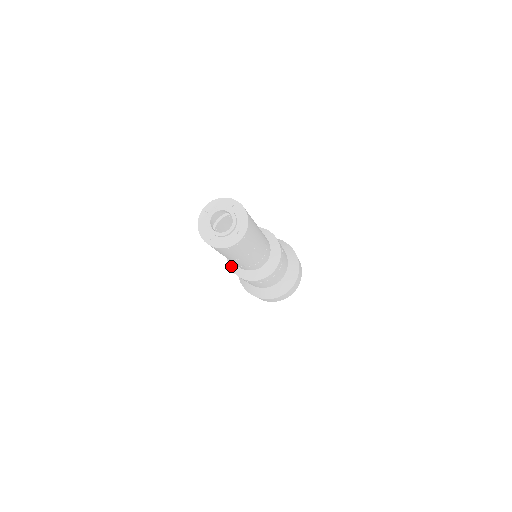
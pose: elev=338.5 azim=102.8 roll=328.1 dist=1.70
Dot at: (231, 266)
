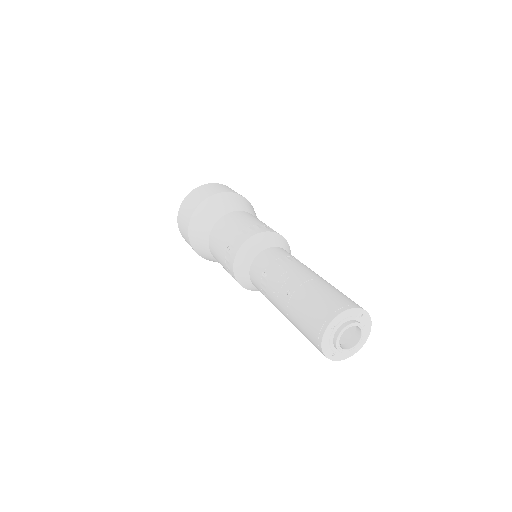
Dot at: (241, 281)
